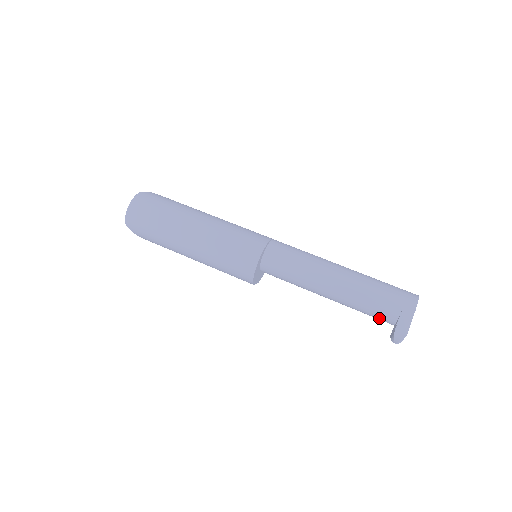
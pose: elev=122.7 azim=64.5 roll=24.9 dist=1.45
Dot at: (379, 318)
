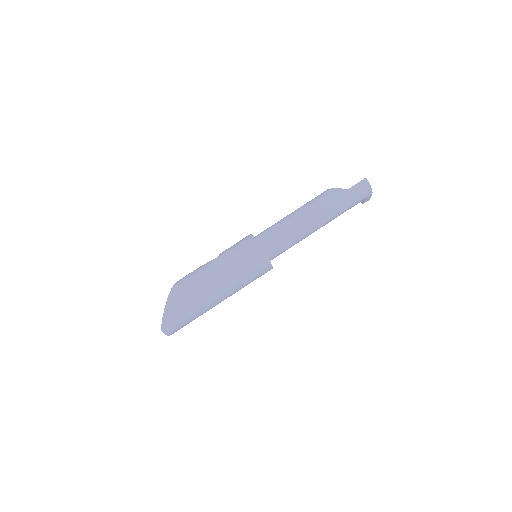
Dot at: occluded
